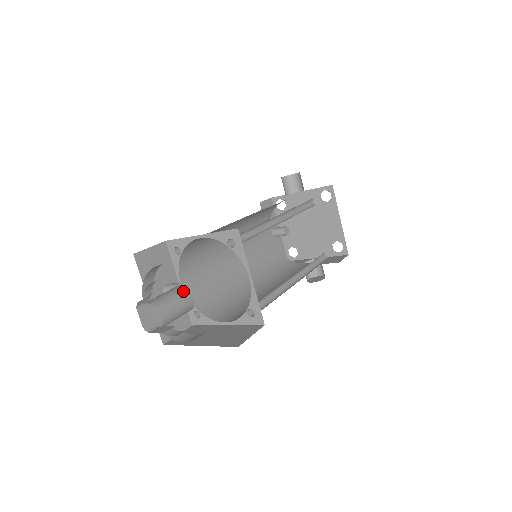
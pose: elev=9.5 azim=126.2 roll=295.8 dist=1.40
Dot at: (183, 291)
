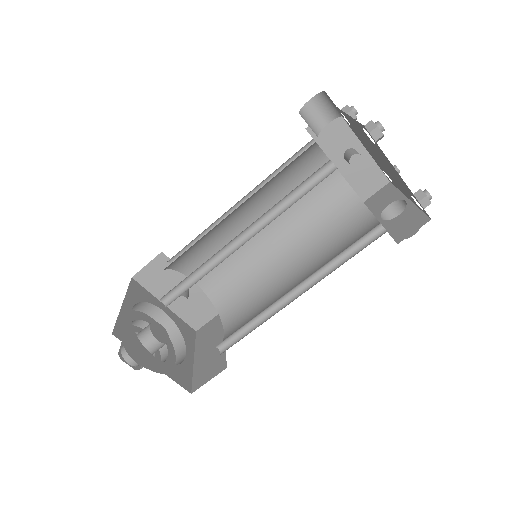
Dot at: (147, 336)
